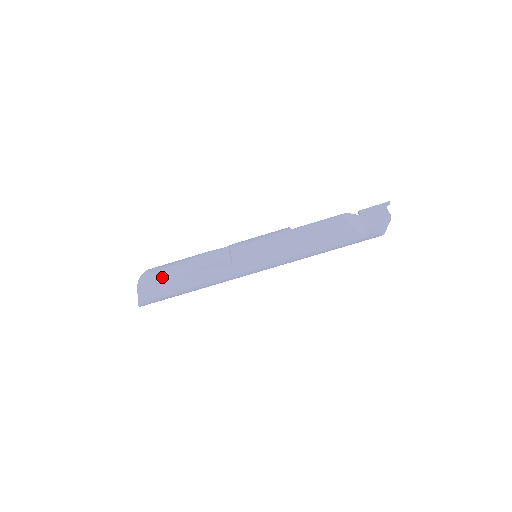
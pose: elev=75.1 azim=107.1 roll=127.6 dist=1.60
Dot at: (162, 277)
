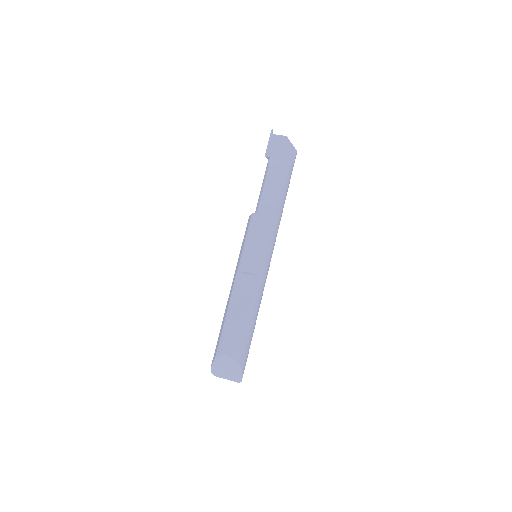
Dot at: (235, 345)
